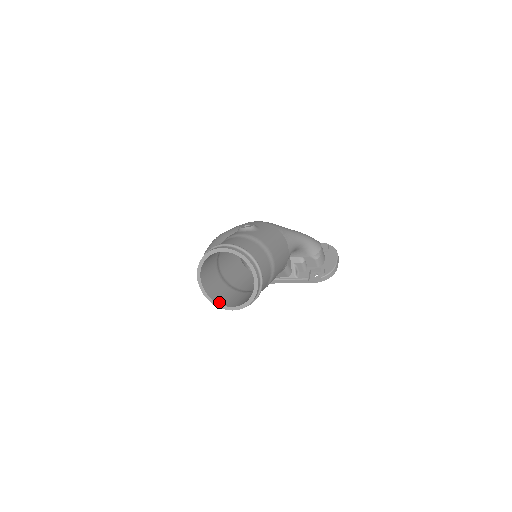
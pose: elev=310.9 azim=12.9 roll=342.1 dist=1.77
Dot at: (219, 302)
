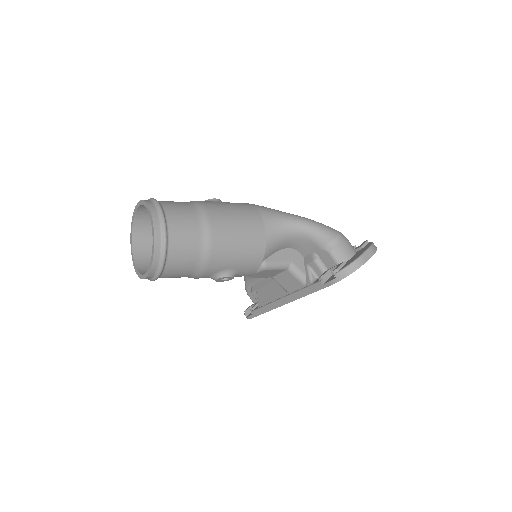
Dot at: (143, 273)
